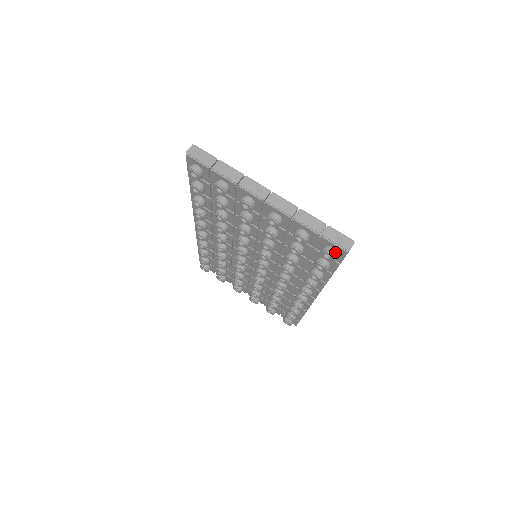
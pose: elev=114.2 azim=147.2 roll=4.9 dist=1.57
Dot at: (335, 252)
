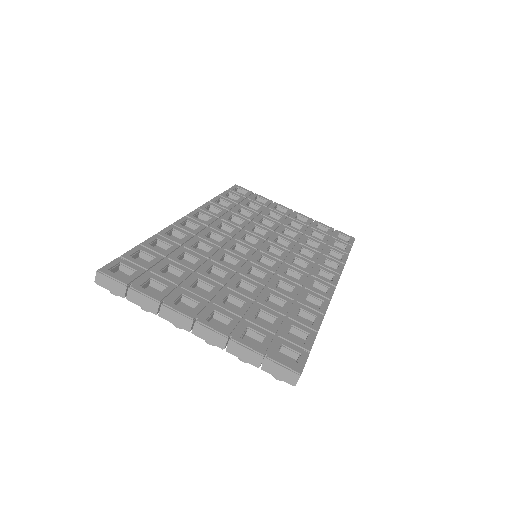
Dot at: occluded
